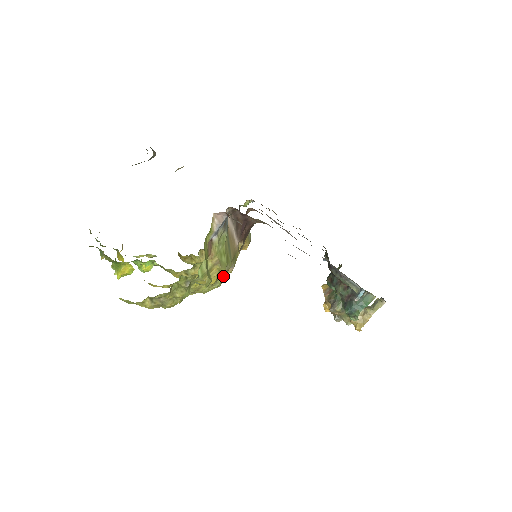
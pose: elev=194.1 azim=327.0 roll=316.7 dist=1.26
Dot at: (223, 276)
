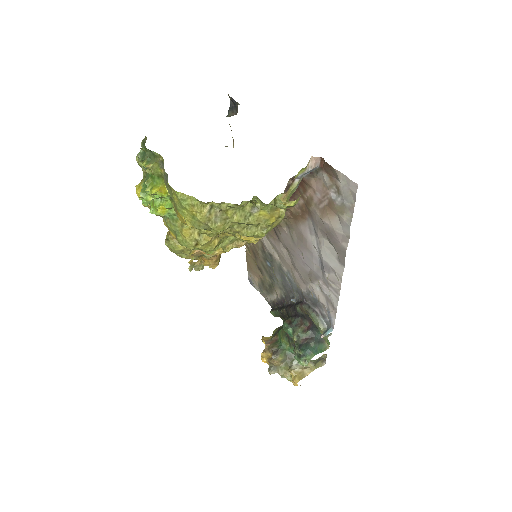
Dot at: (272, 227)
